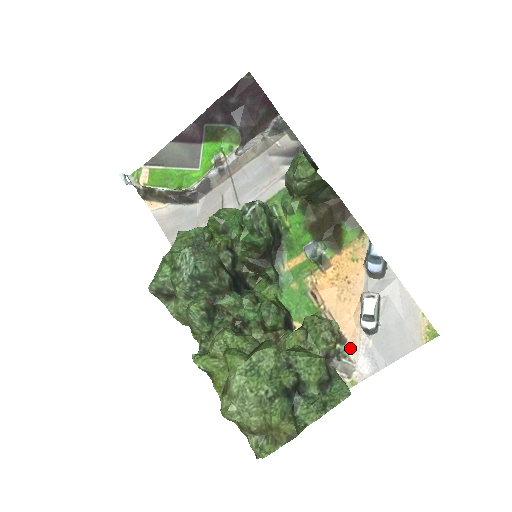
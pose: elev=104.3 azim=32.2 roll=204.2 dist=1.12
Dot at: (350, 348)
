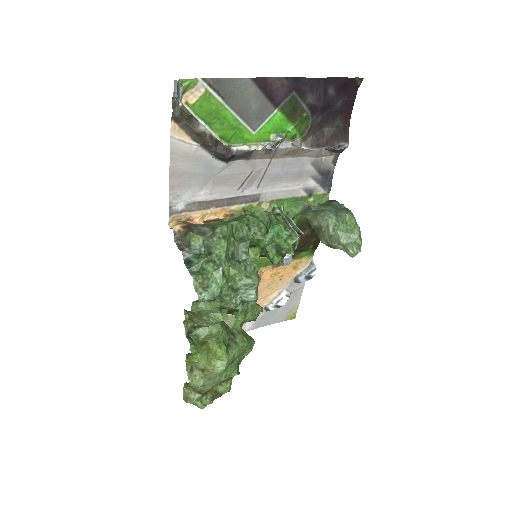
Dot at: occluded
